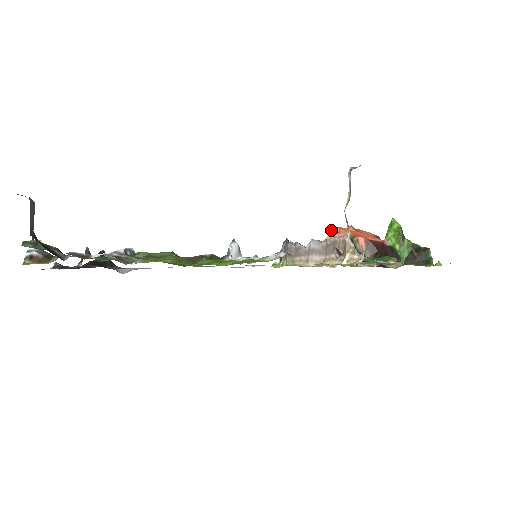
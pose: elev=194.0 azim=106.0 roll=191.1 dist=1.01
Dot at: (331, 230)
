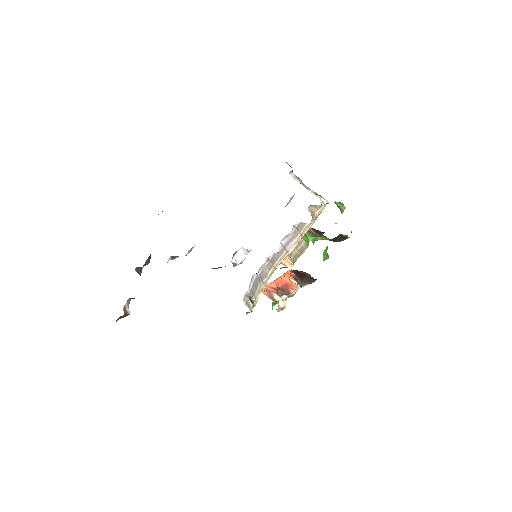
Dot at: (266, 288)
